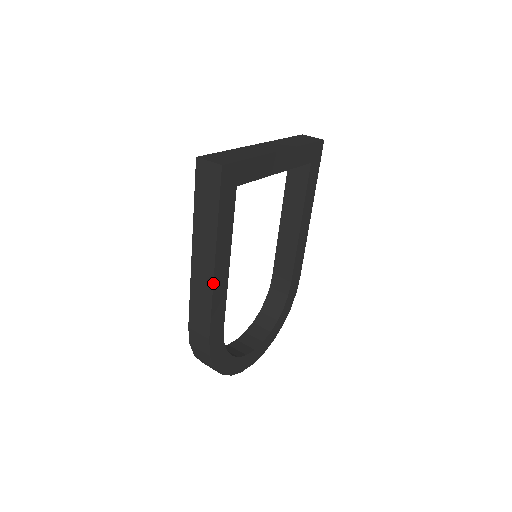
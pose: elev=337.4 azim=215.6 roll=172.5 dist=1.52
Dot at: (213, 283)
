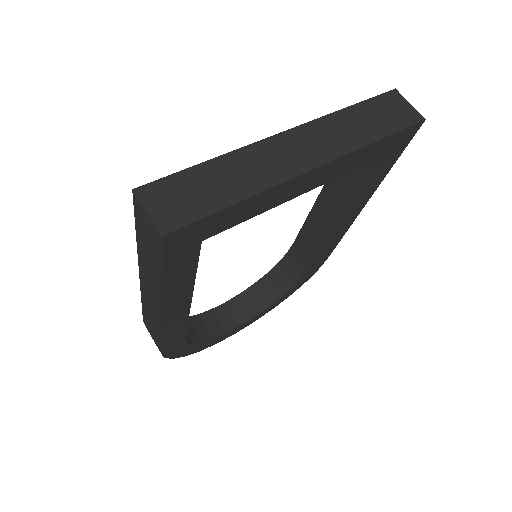
Dot at: (160, 322)
